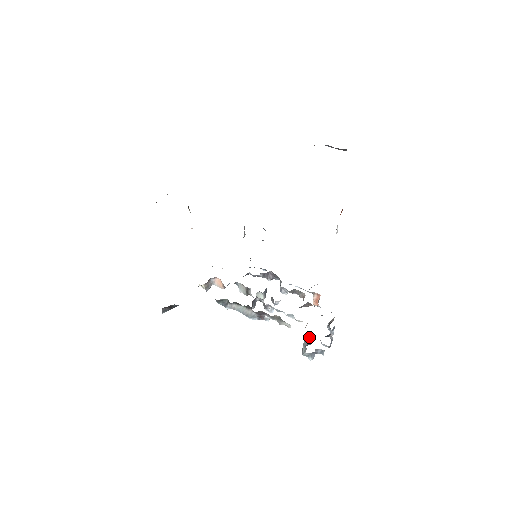
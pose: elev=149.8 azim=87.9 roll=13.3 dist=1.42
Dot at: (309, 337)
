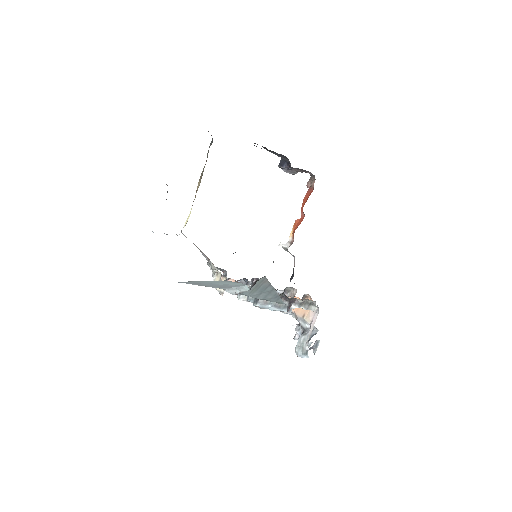
Dot at: occluded
